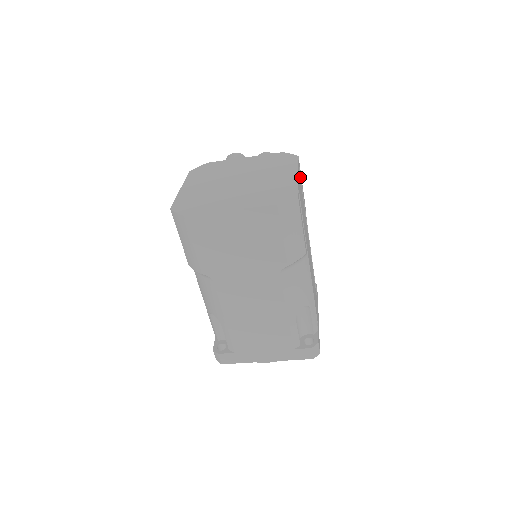
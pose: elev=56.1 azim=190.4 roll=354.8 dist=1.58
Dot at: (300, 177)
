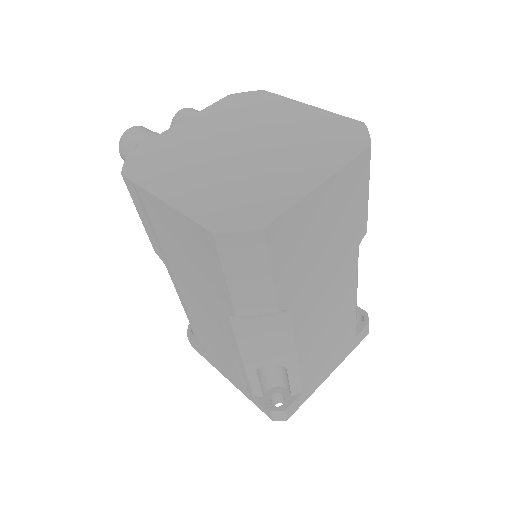
Dot at: occluded
